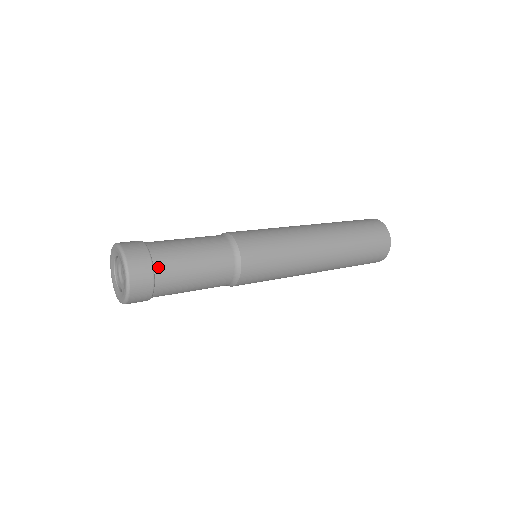
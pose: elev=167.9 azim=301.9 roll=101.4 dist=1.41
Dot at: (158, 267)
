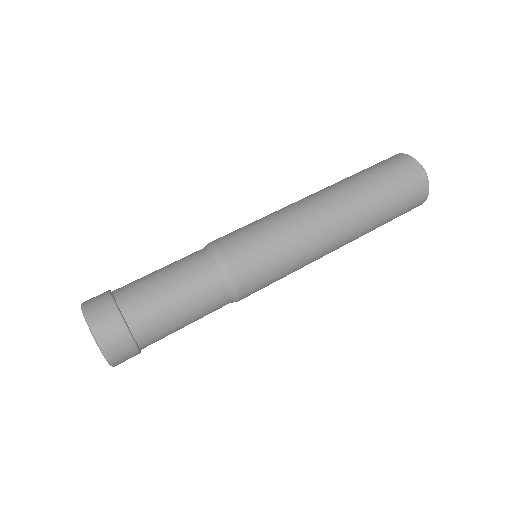
Dot at: (129, 315)
